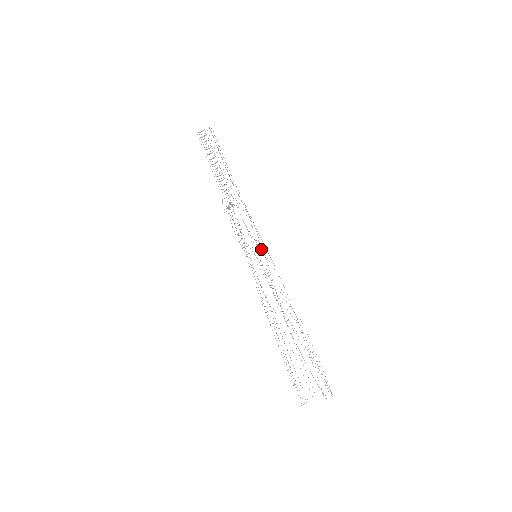
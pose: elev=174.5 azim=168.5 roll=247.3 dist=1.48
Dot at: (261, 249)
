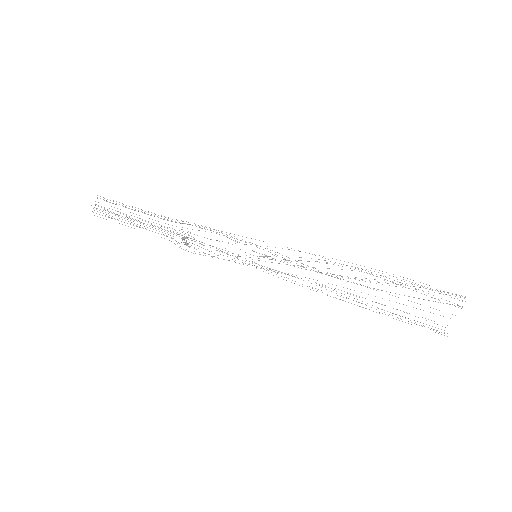
Dot at: occluded
